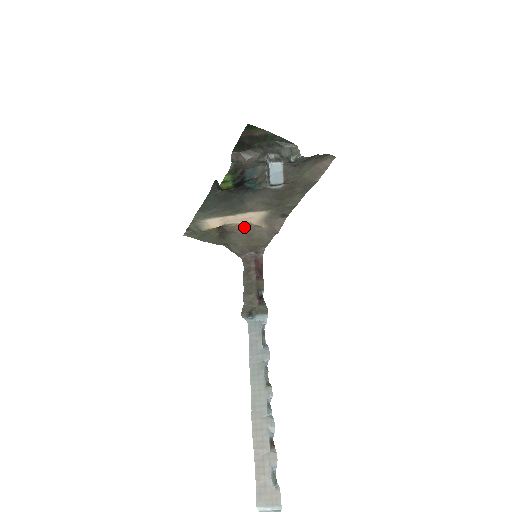
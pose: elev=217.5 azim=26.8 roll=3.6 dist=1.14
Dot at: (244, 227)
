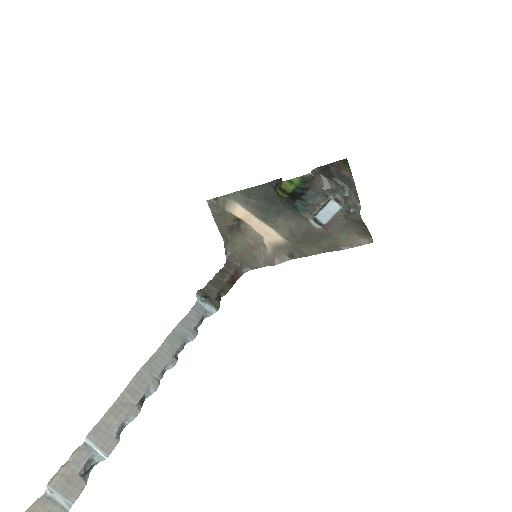
Dot at: (255, 237)
